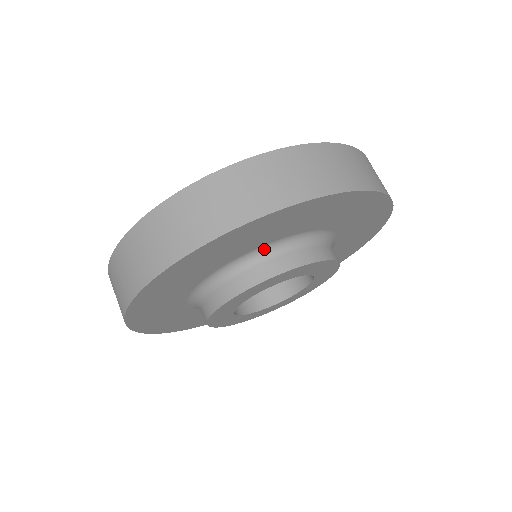
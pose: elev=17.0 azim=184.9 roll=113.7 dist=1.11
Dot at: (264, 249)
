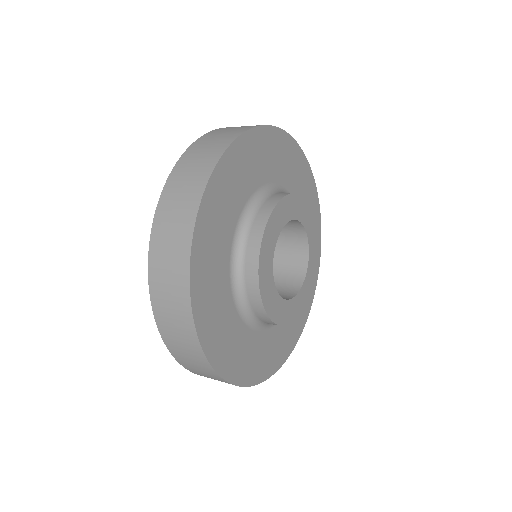
Dot at: (236, 244)
